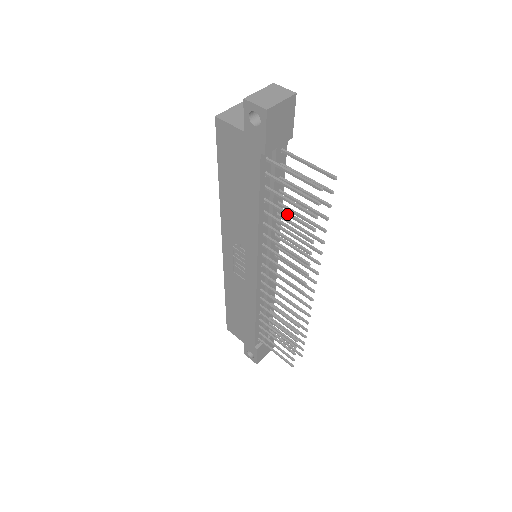
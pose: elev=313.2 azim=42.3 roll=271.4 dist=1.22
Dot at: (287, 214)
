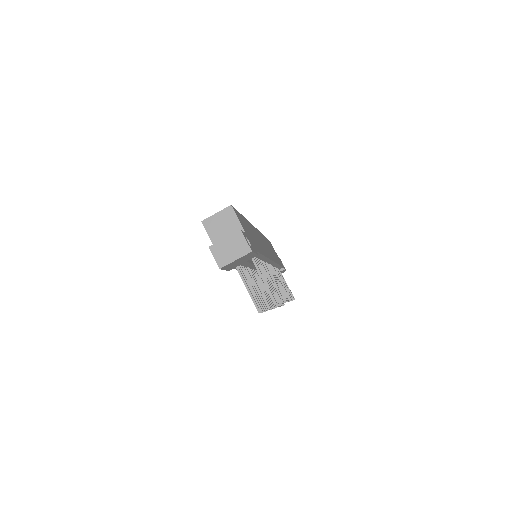
Dot at: occluded
